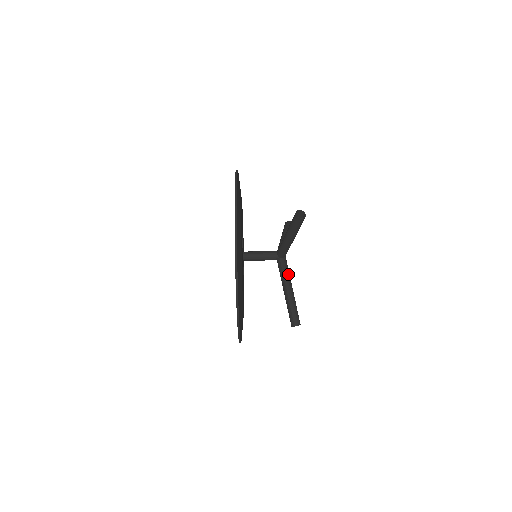
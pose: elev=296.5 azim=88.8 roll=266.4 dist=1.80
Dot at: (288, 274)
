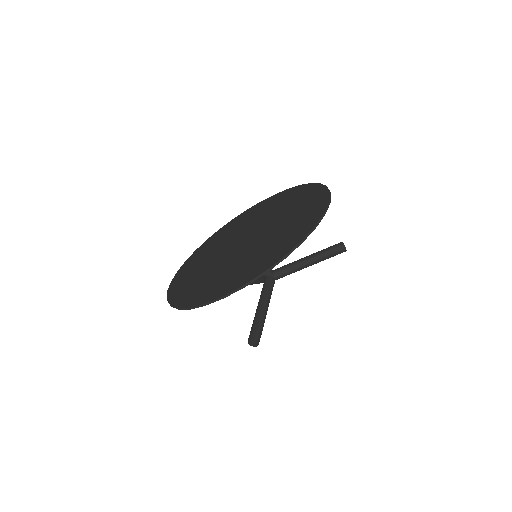
Dot at: occluded
